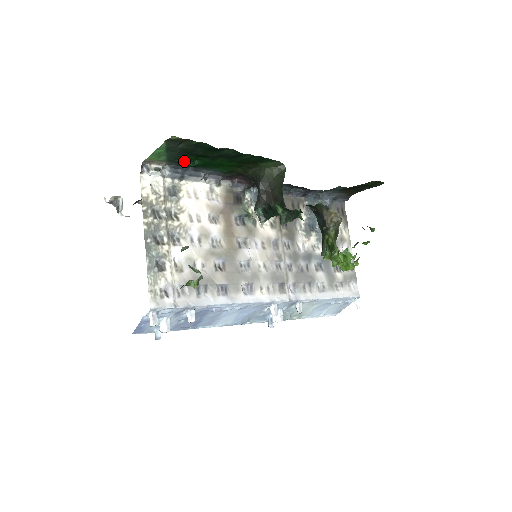
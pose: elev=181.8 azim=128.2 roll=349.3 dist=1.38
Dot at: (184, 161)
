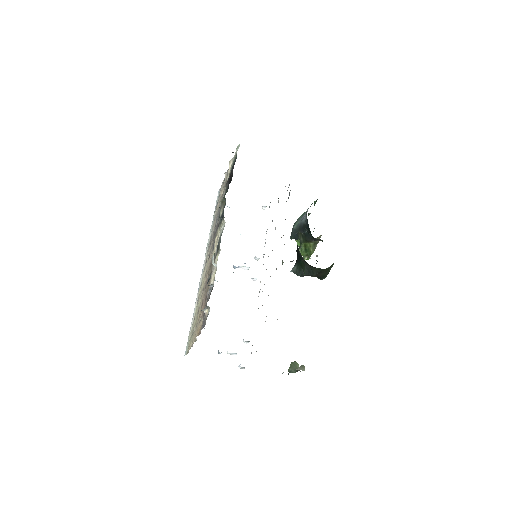
Dot at: occluded
